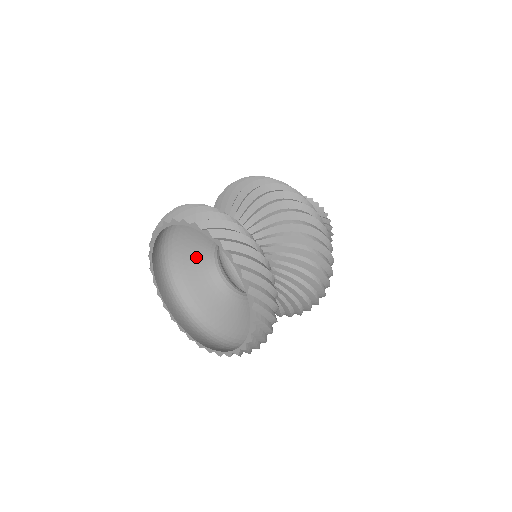
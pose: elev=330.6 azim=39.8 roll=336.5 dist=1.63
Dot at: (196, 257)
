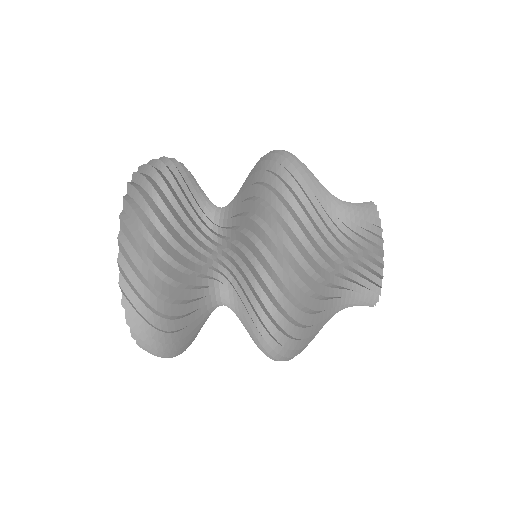
Dot at: occluded
